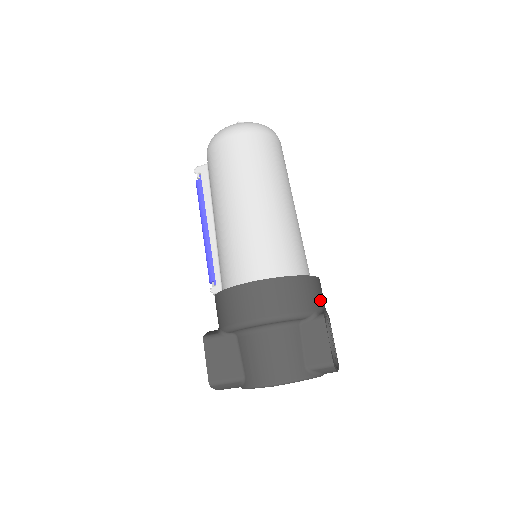
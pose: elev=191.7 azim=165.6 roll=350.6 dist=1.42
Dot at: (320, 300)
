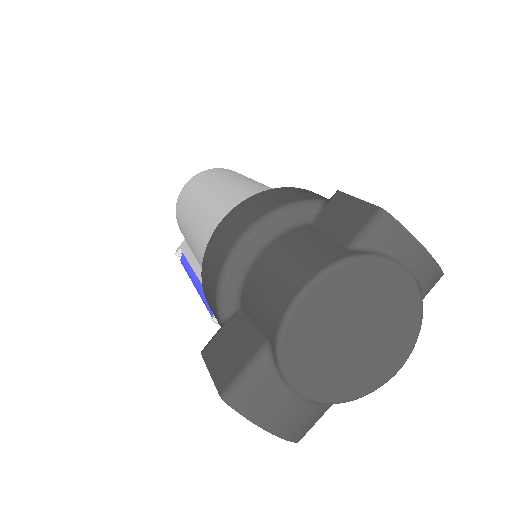
Dot at: occluded
